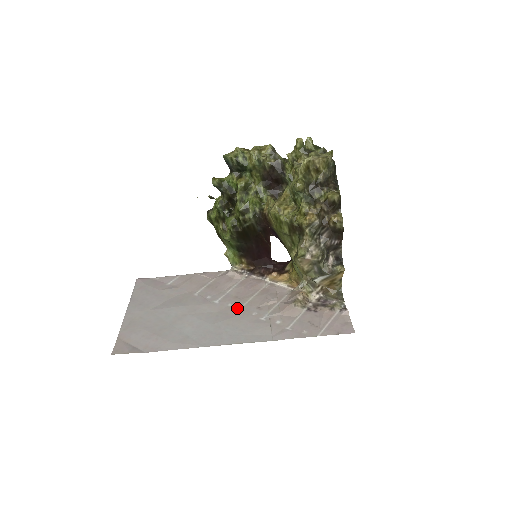
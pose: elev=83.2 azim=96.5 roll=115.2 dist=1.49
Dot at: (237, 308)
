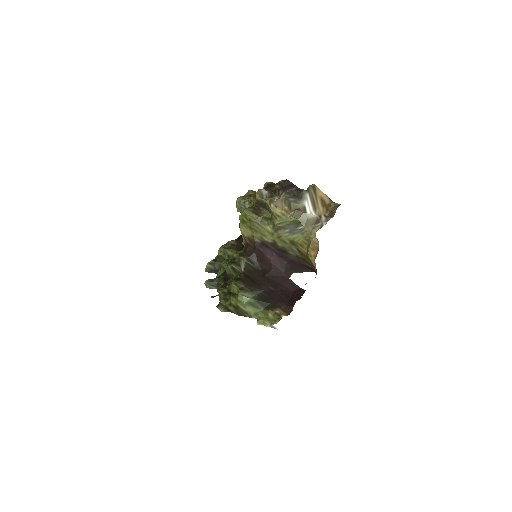
Dot at: occluded
